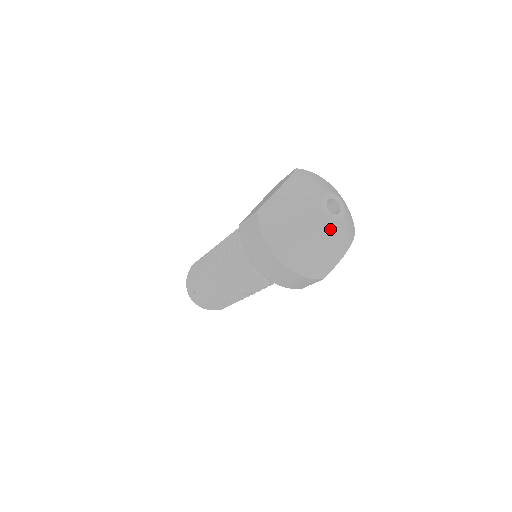
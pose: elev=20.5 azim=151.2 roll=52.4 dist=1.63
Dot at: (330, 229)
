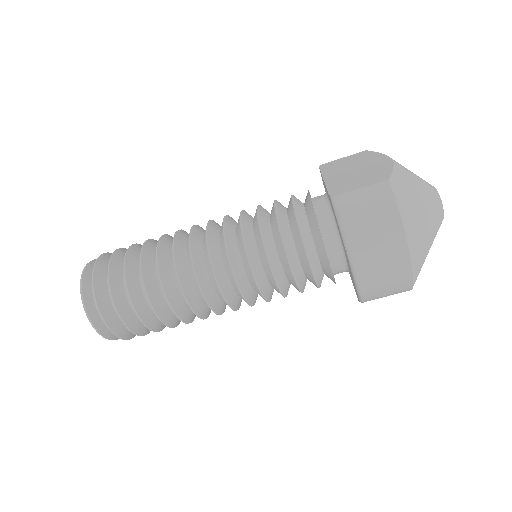
Dot at: occluded
